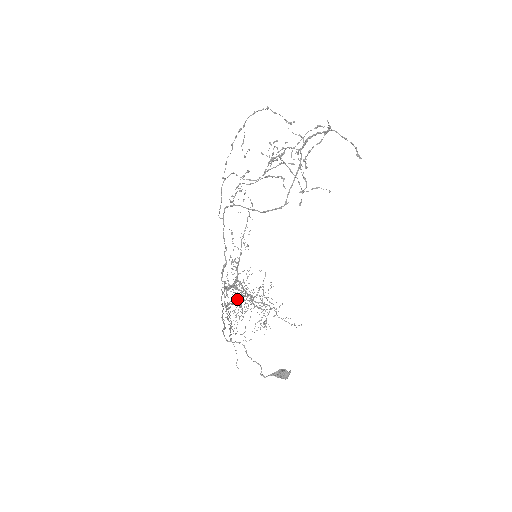
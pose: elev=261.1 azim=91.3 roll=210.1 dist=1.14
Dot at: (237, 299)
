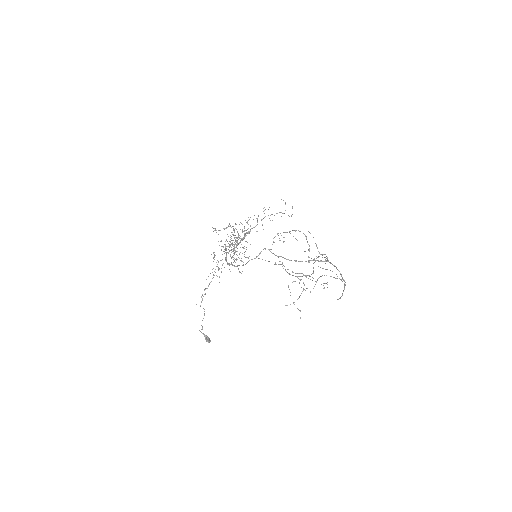
Dot at: (231, 227)
